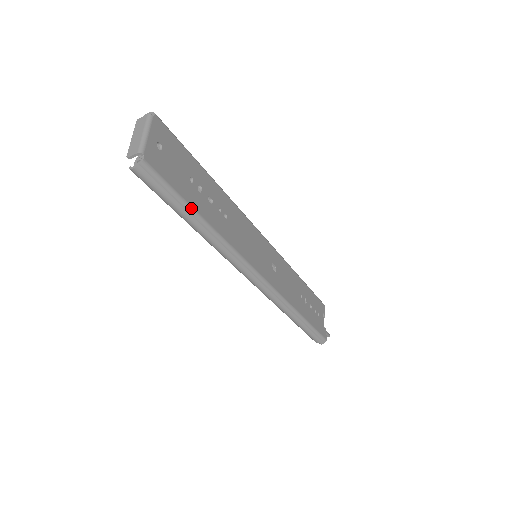
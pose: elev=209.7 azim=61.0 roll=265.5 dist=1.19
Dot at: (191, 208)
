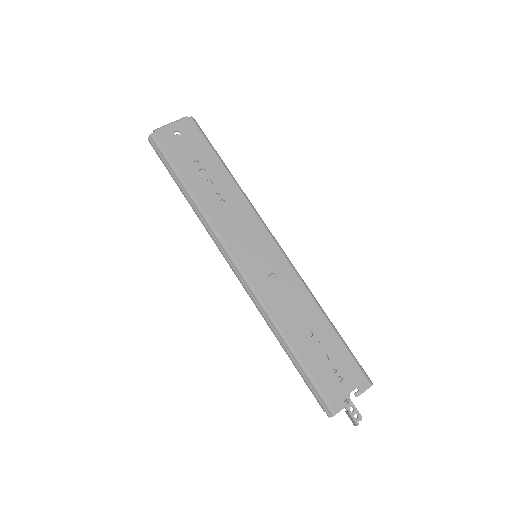
Dot at: (179, 176)
